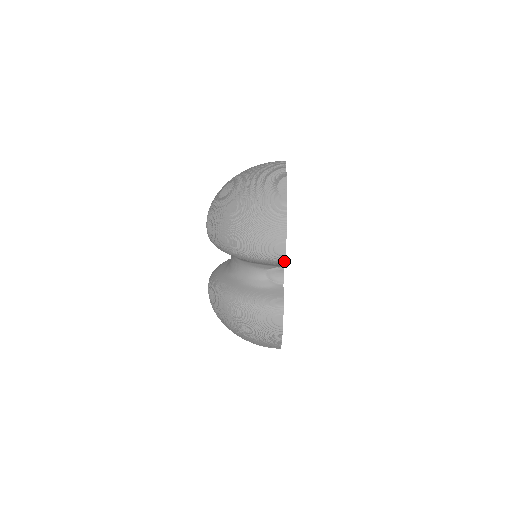
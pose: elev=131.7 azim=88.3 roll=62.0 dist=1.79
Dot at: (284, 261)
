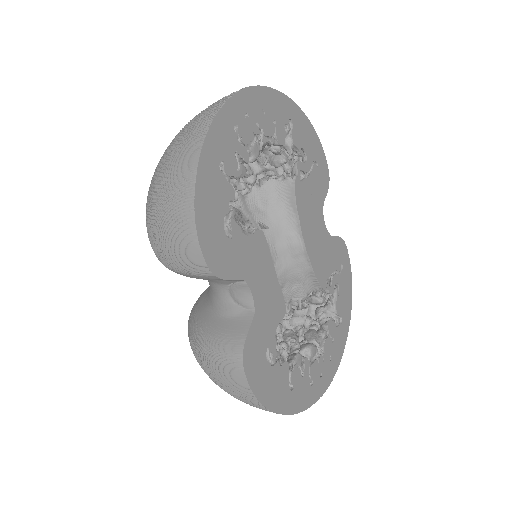
Dot at: (213, 275)
